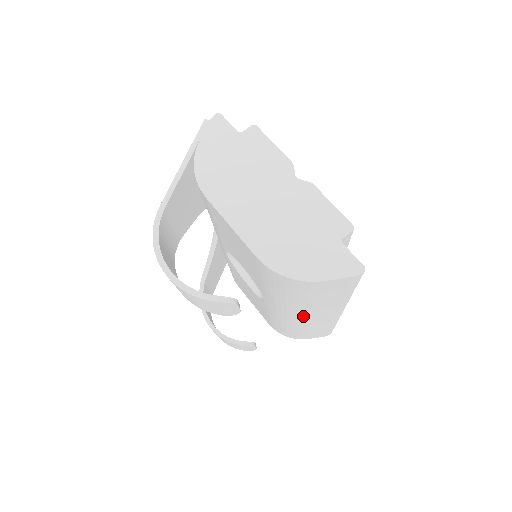
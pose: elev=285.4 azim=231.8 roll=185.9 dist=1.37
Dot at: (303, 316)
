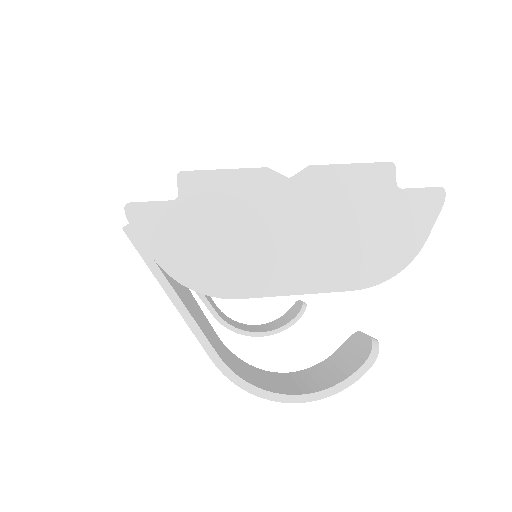
Dot at: occluded
